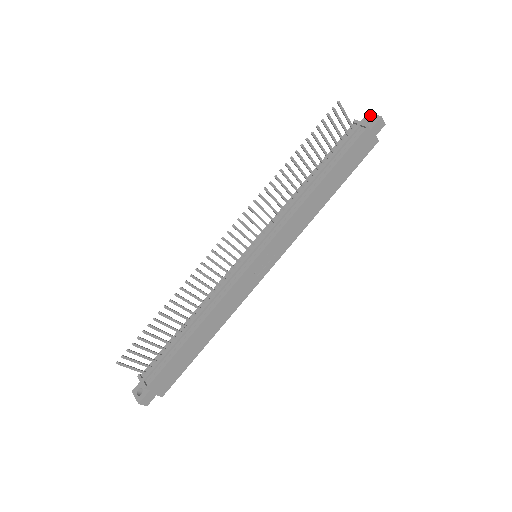
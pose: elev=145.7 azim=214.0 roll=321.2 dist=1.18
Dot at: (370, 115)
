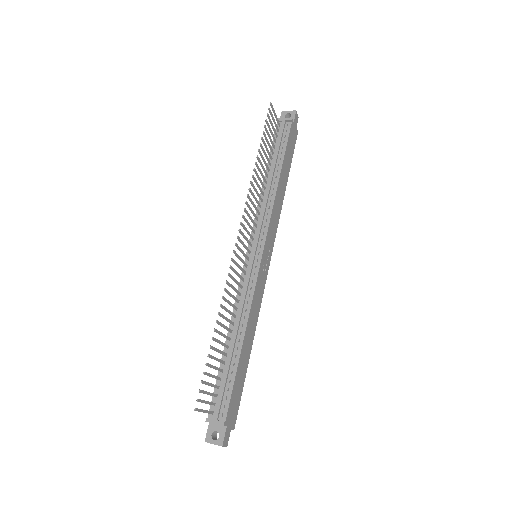
Dot at: (285, 113)
